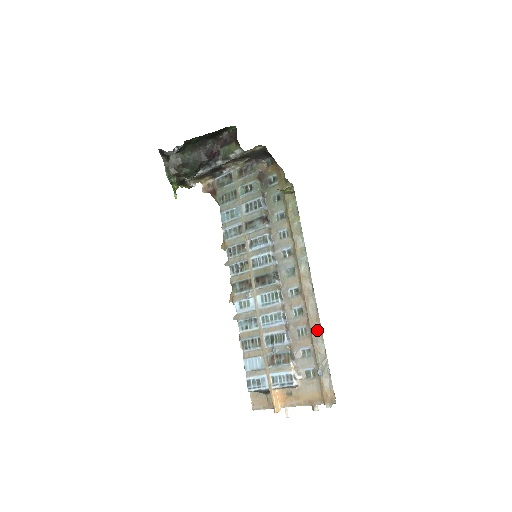
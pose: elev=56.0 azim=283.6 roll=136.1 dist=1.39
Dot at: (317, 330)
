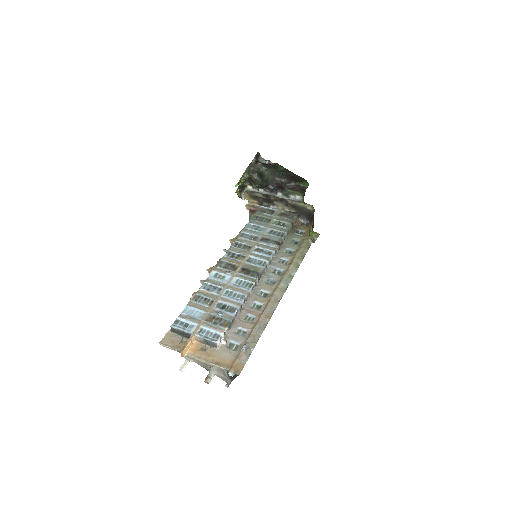
Dot at: (263, 323)
